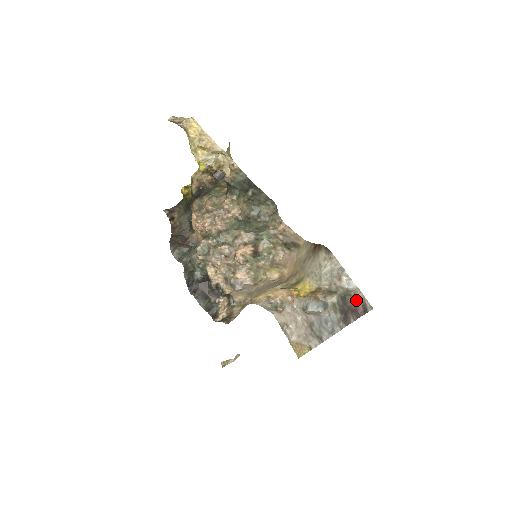
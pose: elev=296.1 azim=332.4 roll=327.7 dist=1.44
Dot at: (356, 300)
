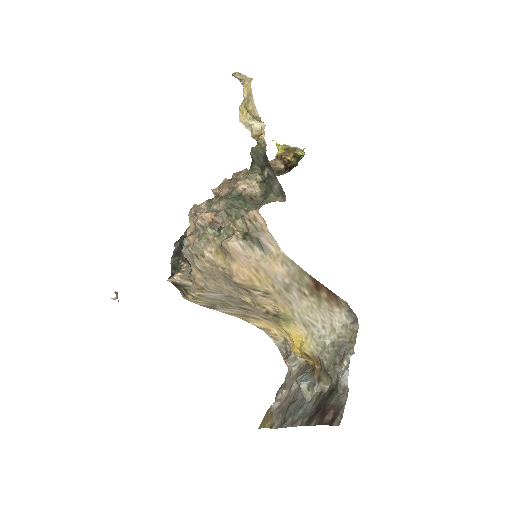
Dot at: (337, 402)
